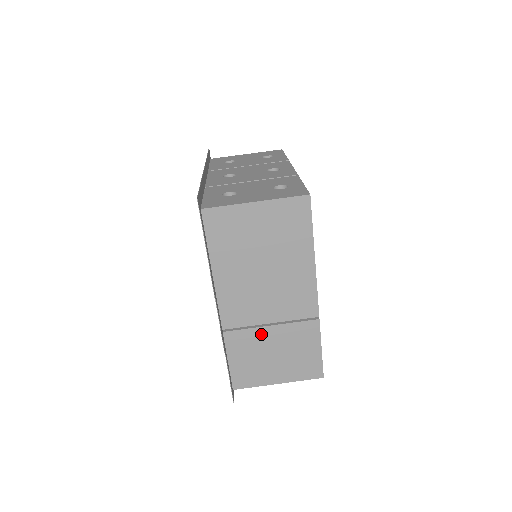
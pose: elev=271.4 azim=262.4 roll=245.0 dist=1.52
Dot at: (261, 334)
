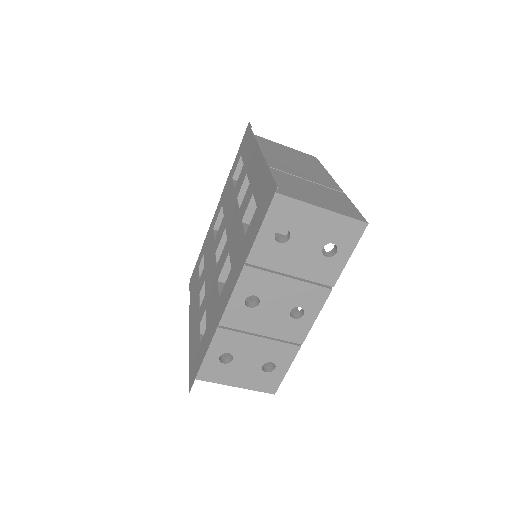
Dot at: occluded
